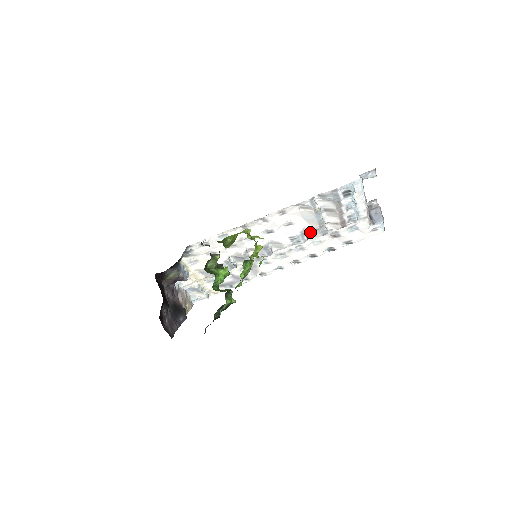
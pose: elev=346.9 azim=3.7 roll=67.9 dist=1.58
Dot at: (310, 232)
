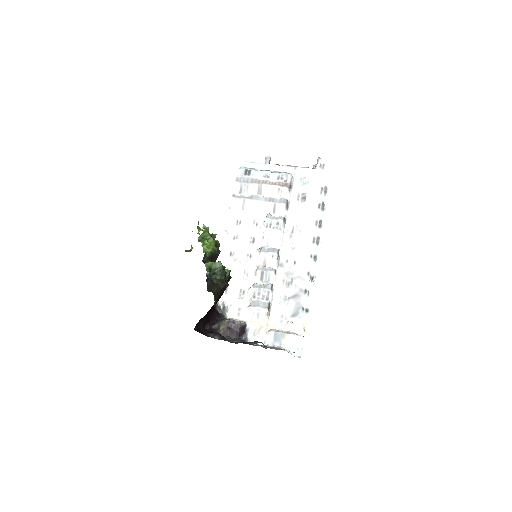
Dot at: (280, 214)
